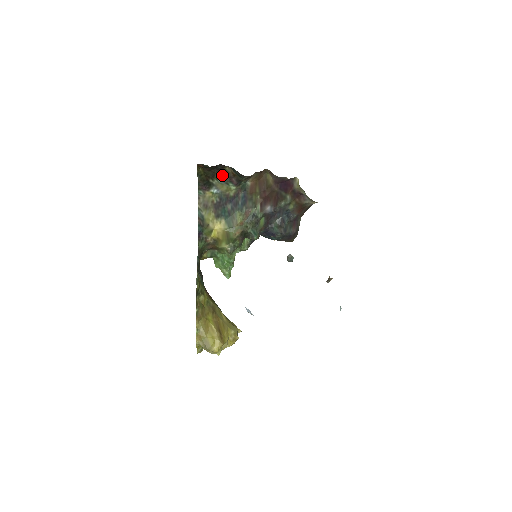
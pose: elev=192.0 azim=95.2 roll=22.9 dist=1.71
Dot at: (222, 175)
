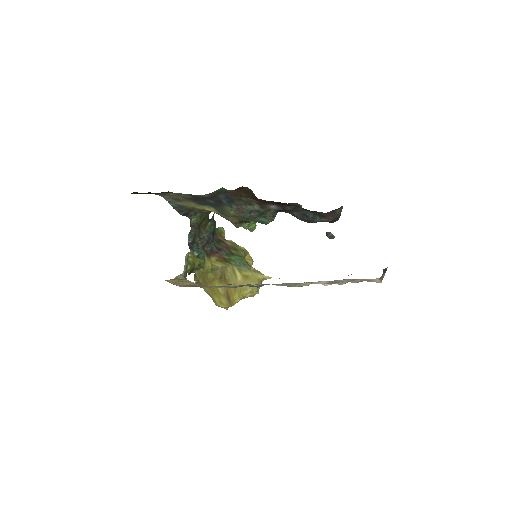
Dot at: occluded
